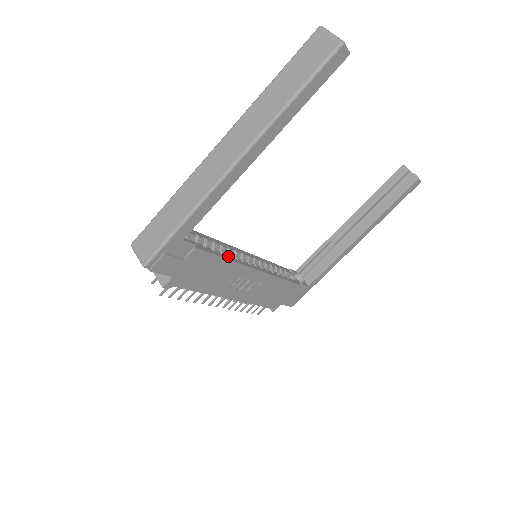
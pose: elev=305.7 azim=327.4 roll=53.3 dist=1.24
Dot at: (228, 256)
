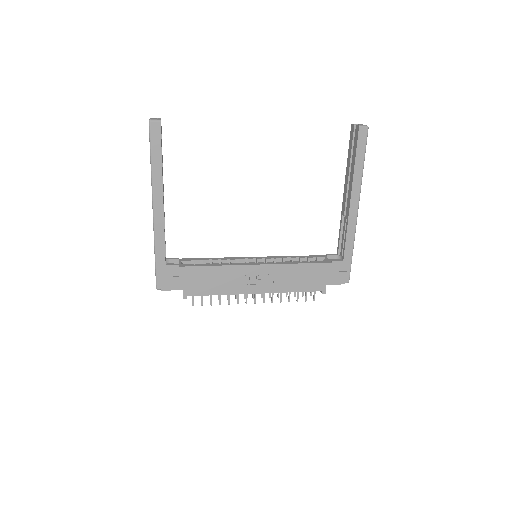
Dot at: (219, 264)
